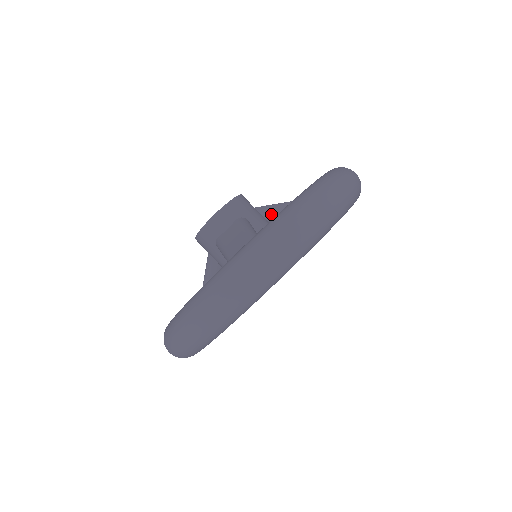
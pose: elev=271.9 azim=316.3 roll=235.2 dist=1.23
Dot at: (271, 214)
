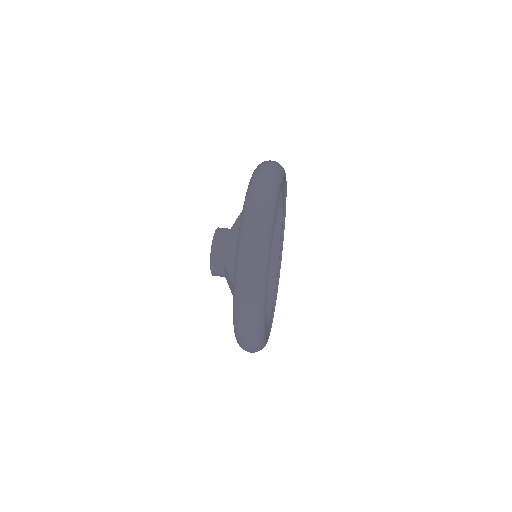
Dot at: occluded
